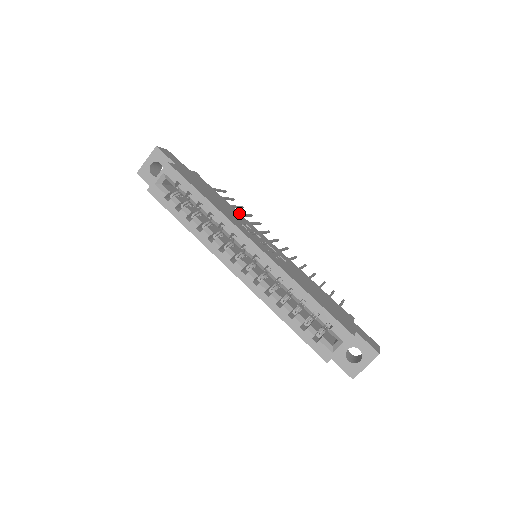
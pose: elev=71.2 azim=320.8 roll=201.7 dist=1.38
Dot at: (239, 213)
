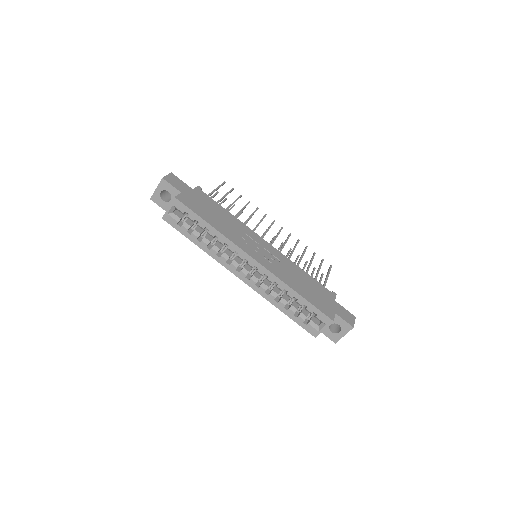
Dot at: (238, 220)
